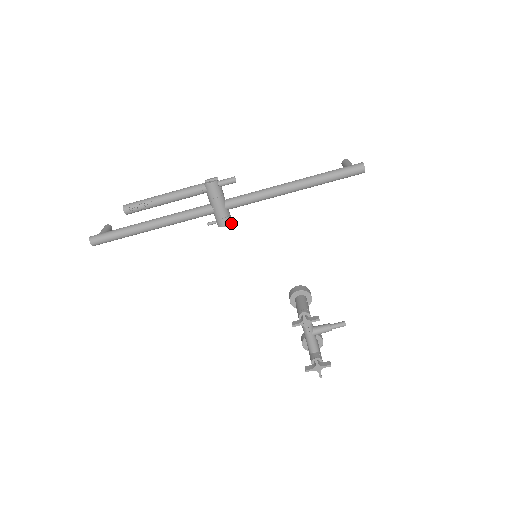
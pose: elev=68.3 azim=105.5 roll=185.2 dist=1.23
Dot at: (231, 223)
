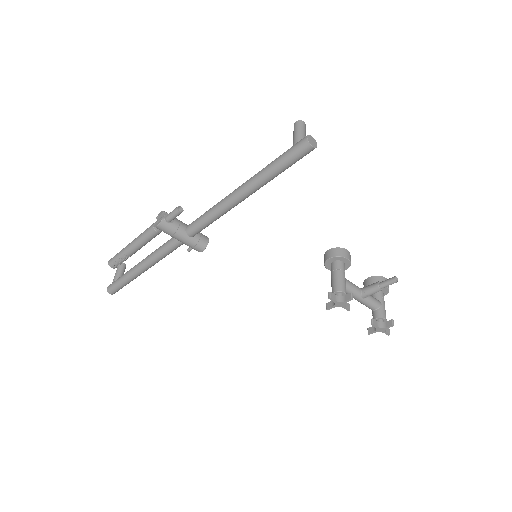
Dot at: occluded
